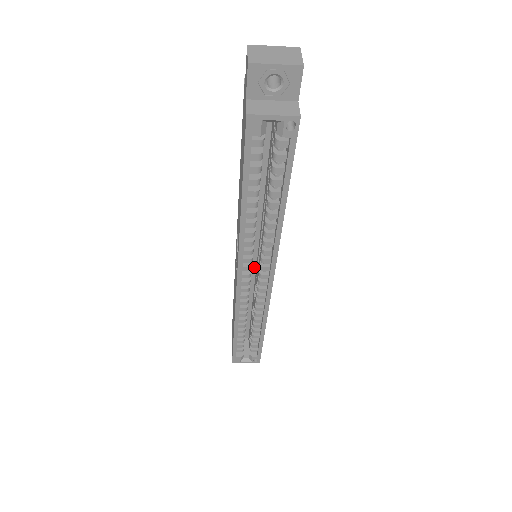
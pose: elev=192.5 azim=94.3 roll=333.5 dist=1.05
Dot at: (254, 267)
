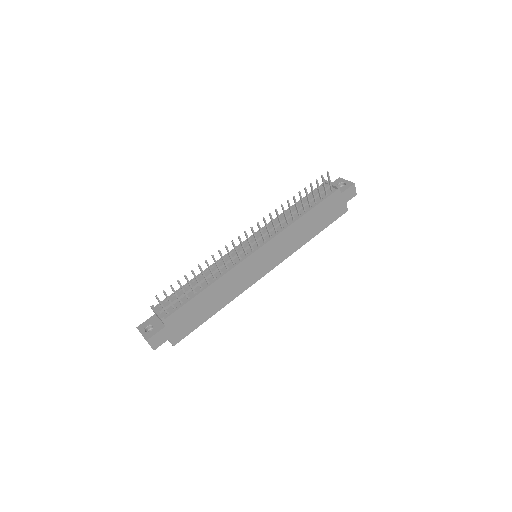
Dot at: occluded
